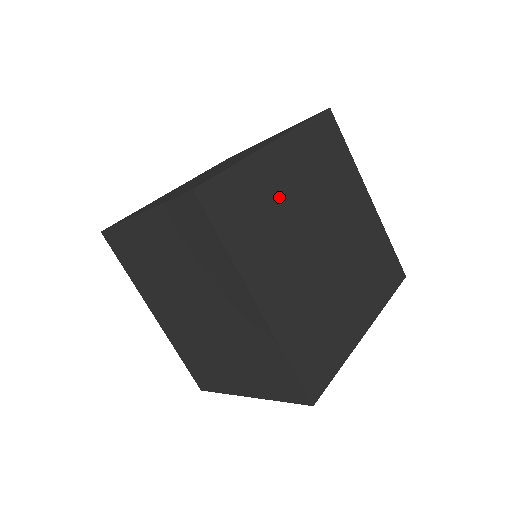
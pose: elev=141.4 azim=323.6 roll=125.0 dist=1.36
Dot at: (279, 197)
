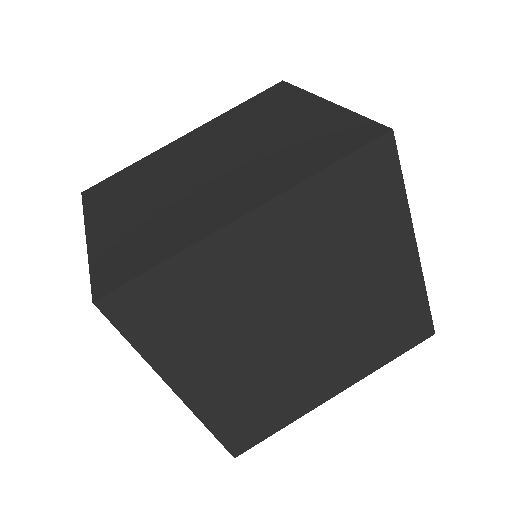
Dot at: (240, 284)
